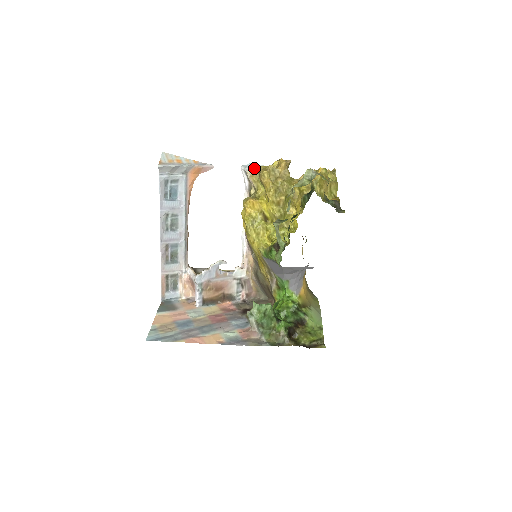
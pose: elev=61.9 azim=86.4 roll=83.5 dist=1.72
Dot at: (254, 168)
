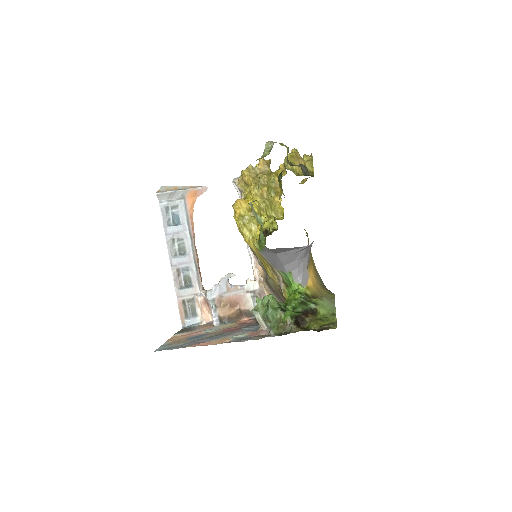
Dot at: (241, 176)
